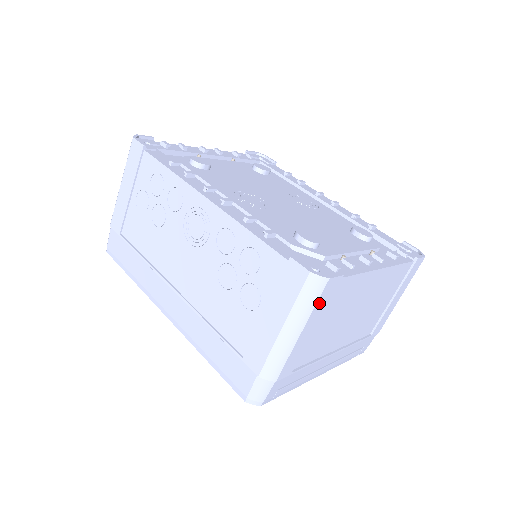
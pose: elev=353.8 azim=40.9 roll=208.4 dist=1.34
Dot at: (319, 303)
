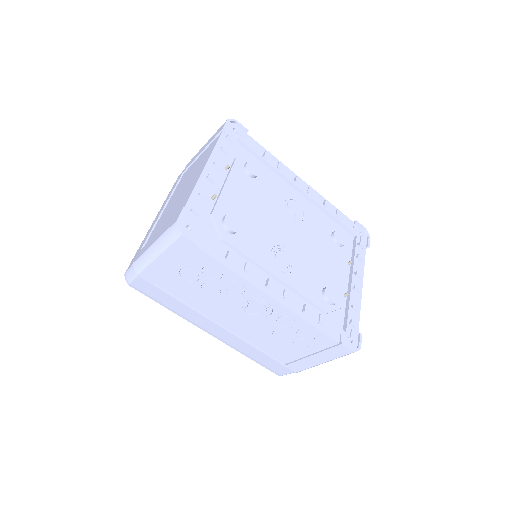
Dot at: occluded
